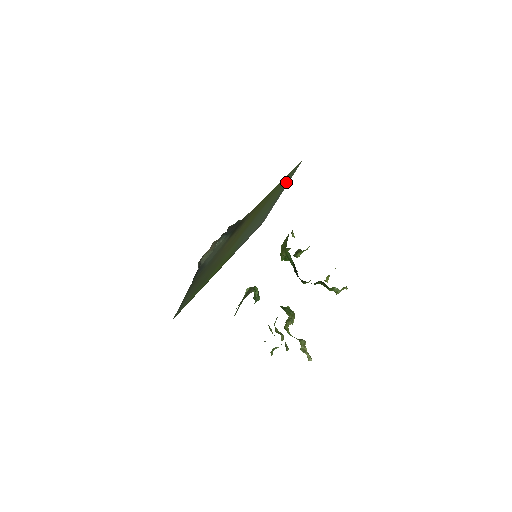
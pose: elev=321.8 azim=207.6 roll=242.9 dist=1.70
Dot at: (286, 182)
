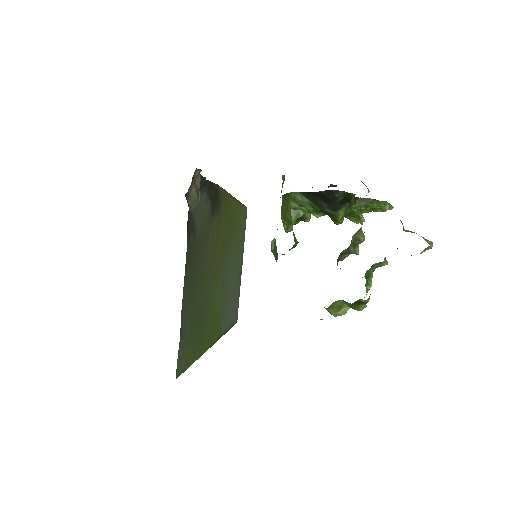
Dot at: (242, 235)
